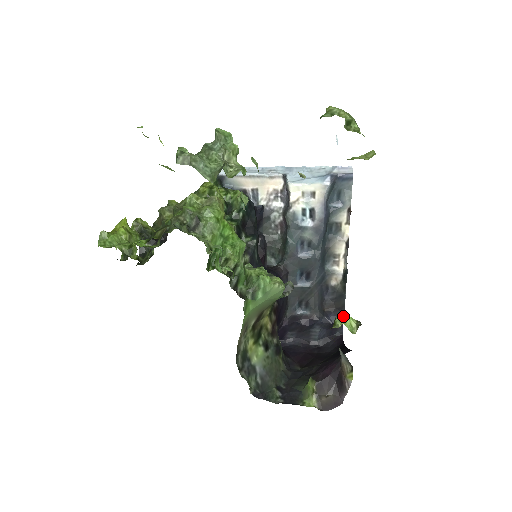
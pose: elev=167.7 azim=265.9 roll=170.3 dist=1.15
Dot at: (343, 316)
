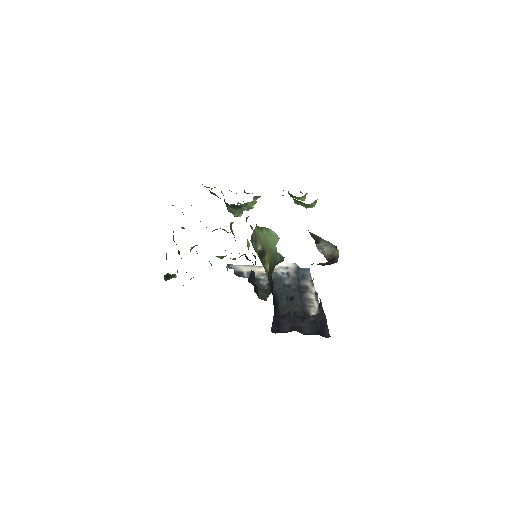
Dot at: occluded
